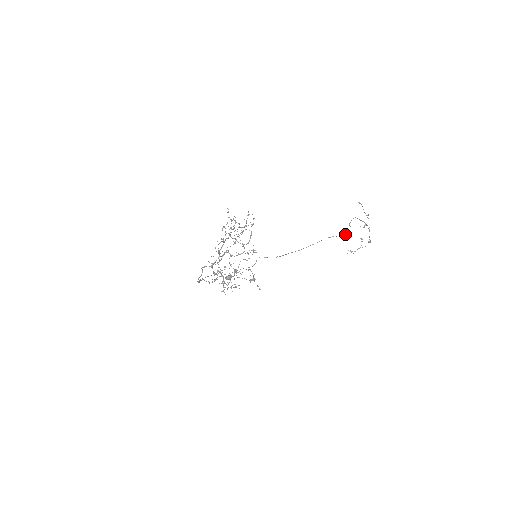
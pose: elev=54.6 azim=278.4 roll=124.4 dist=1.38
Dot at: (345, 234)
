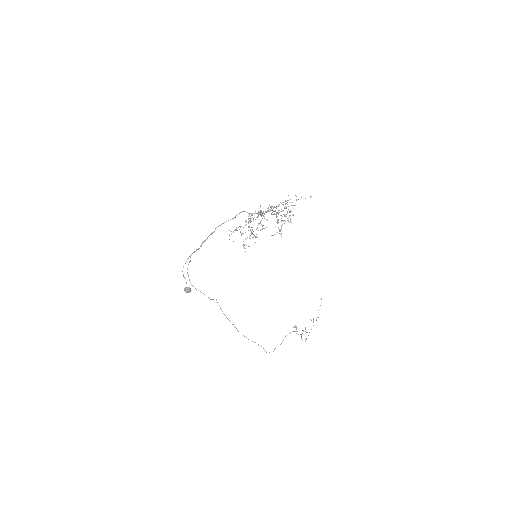
Dot at: occluded
